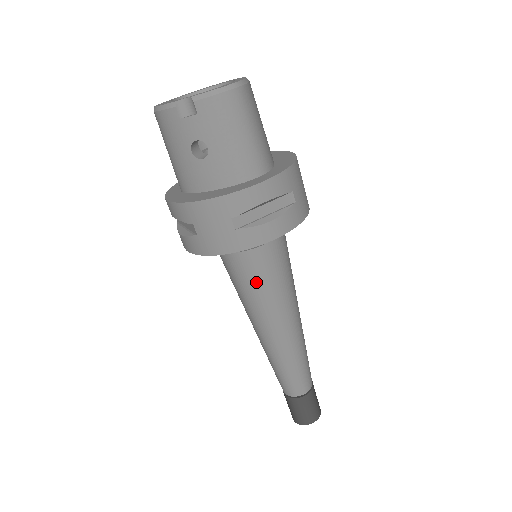
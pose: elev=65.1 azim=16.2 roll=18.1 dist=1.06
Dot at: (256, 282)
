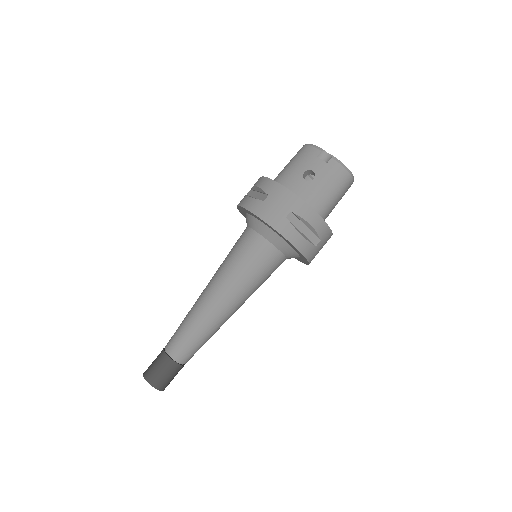
Dot at: (249, 261)
